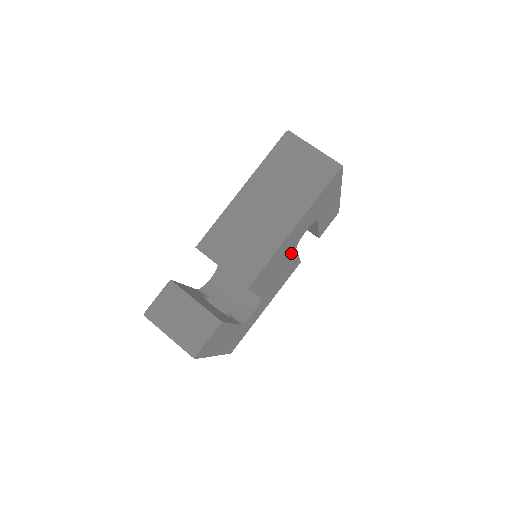
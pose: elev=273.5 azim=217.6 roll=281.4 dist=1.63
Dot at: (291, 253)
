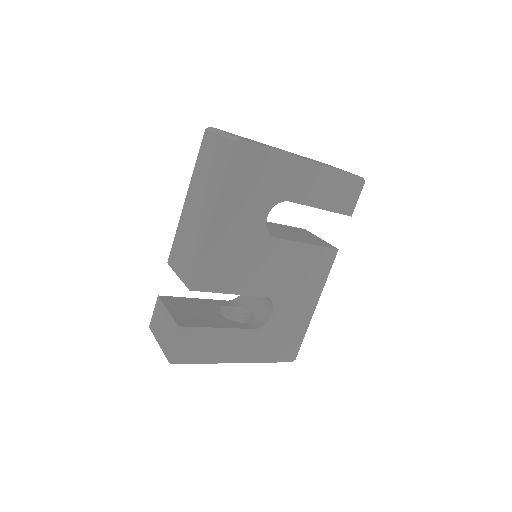
Dot at: (268, 244)
